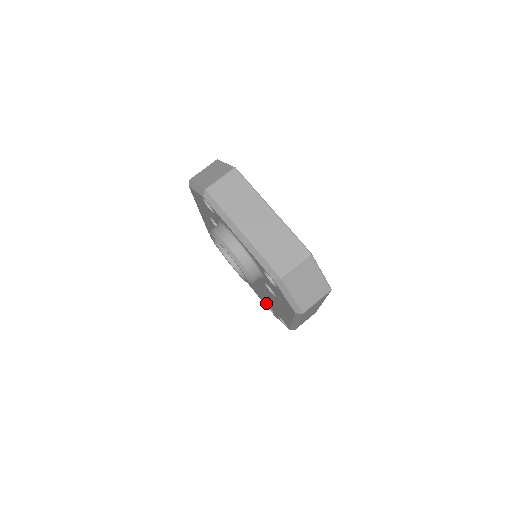
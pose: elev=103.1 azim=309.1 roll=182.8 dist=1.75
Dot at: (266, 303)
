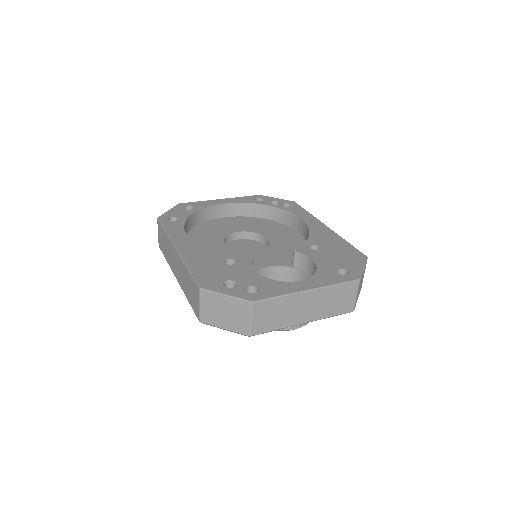
Dot at: occluded
